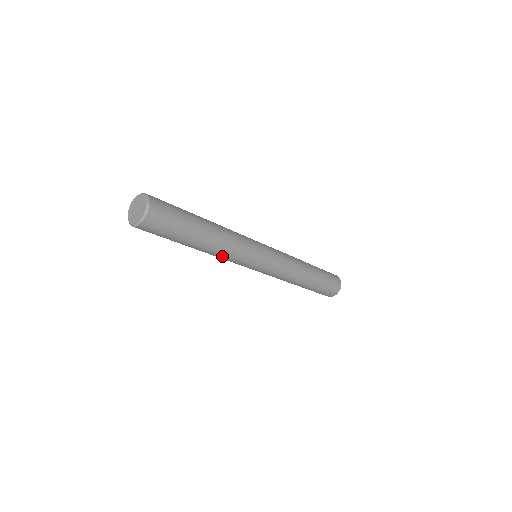
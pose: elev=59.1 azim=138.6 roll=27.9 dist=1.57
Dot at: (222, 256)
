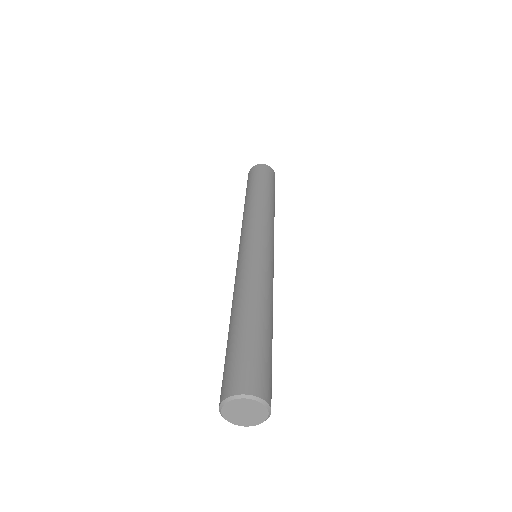
Dot at: occluded
